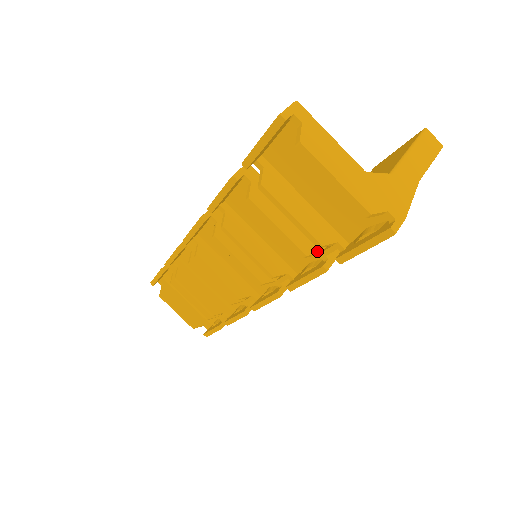
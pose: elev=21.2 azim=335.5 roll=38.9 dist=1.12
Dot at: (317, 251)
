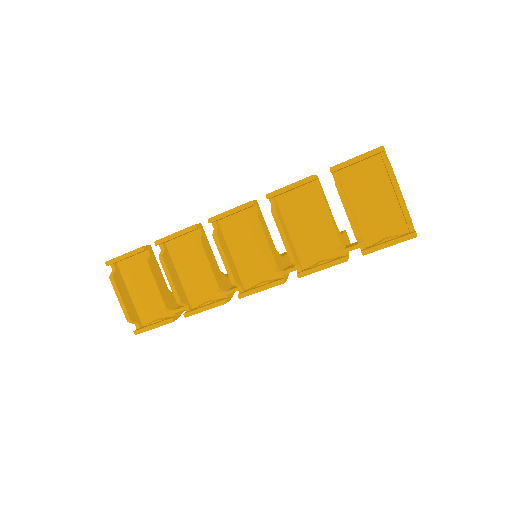
Dot at: (343, 246)
